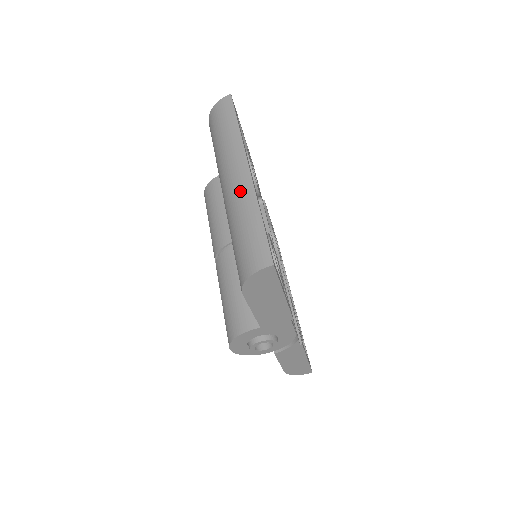
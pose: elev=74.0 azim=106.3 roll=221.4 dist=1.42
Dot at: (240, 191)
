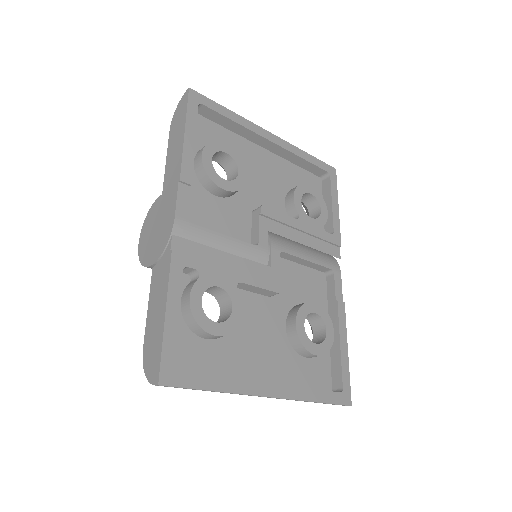
Dot at: occluded
